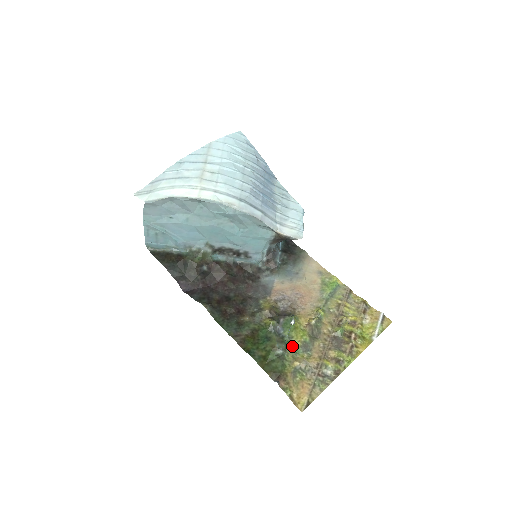
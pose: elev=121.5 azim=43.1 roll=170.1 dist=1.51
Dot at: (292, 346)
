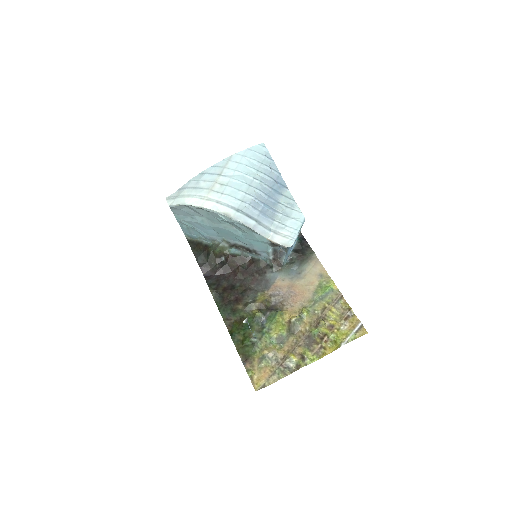
Dot at: (269, 337)
